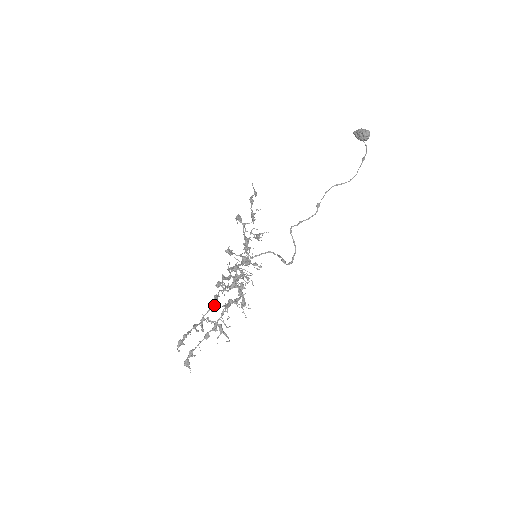
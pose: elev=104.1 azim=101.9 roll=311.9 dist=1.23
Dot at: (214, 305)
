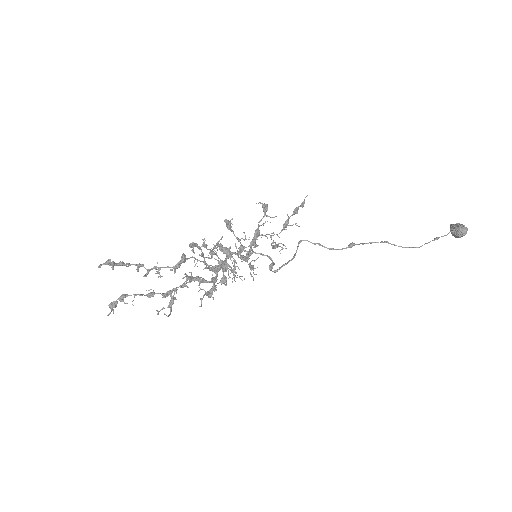
Dot at: (177, 265)
